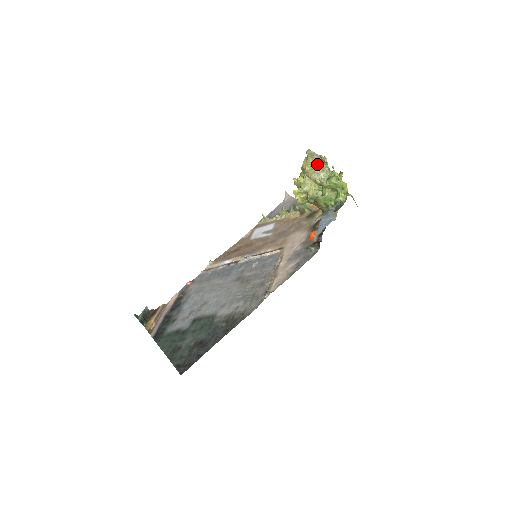
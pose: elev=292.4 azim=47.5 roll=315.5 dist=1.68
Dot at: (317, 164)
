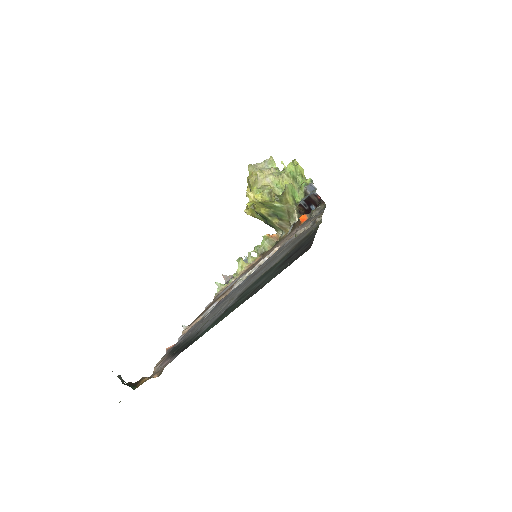
Dot at: occluded
